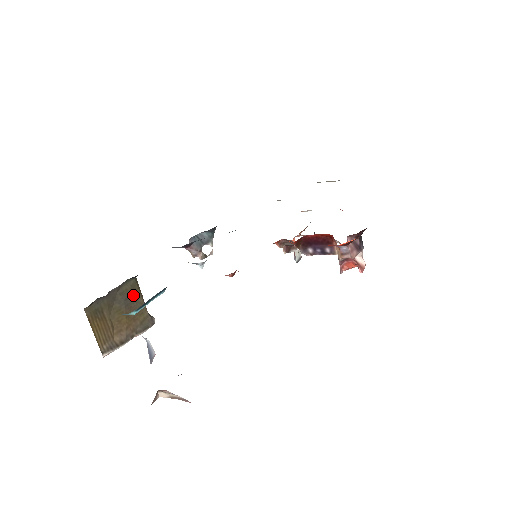
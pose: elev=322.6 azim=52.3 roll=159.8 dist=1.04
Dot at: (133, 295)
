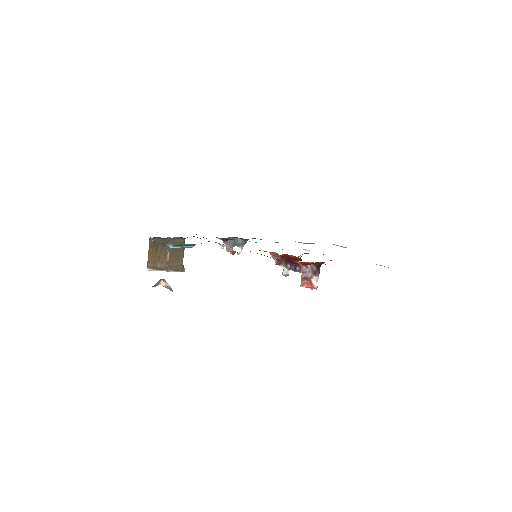
Dot at: (179, 248)
